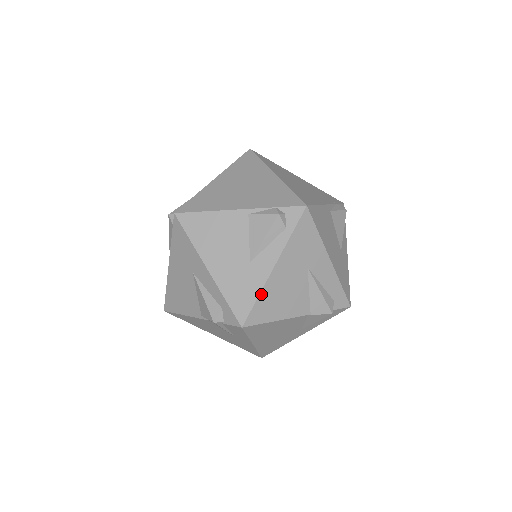
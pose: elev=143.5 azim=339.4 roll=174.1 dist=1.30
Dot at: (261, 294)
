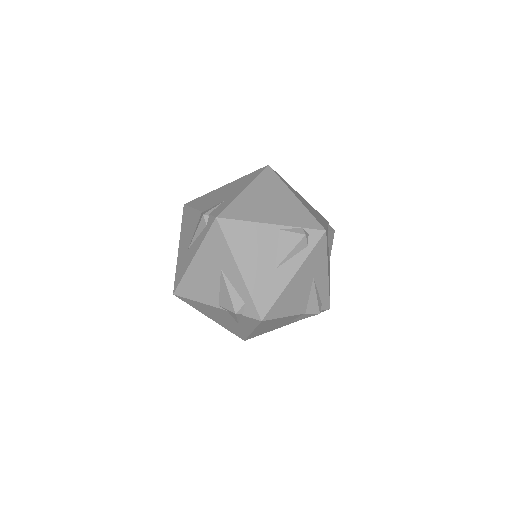
Dot at: (280, 296)
